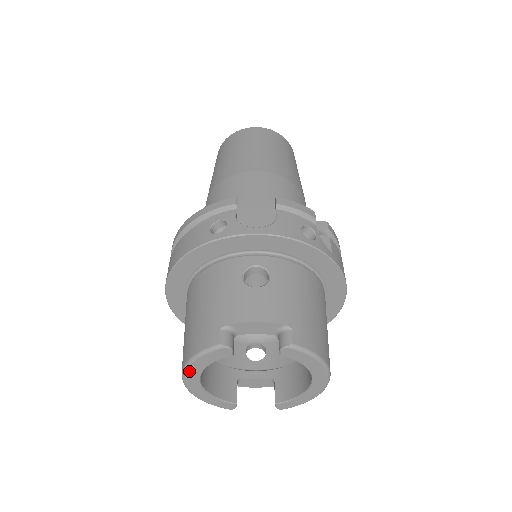
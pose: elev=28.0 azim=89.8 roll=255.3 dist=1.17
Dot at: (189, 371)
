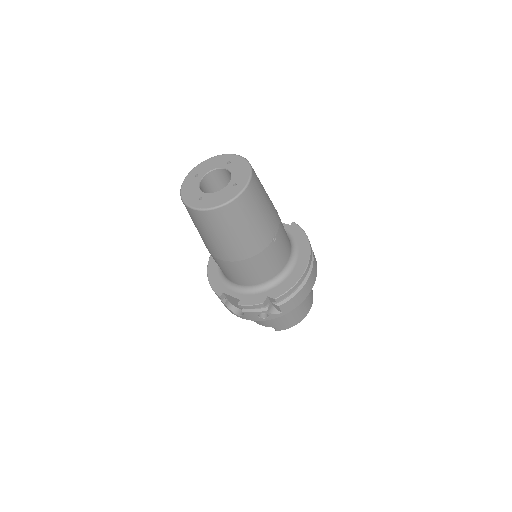
Dot at: occluded
